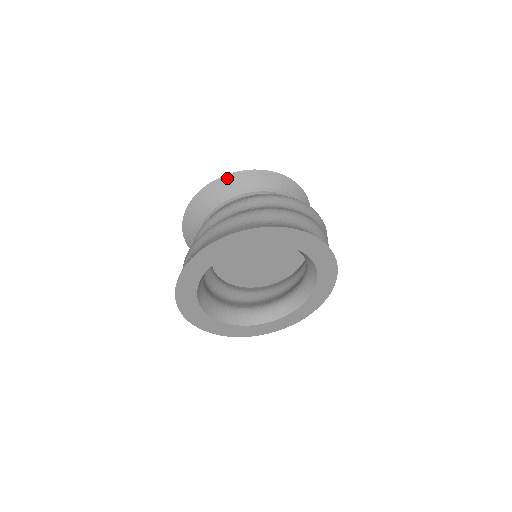
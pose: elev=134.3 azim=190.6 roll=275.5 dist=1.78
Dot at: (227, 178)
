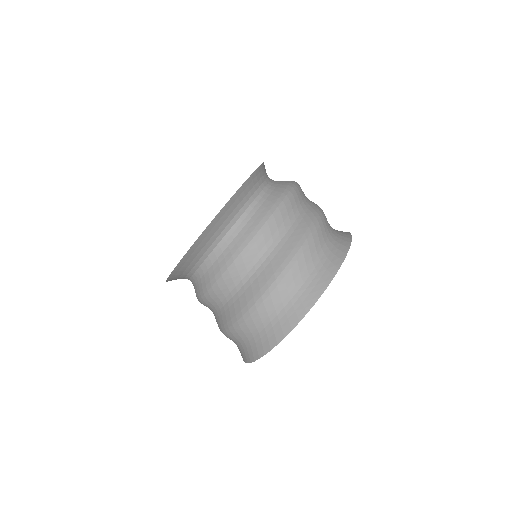
Dot at: (209, 228)
